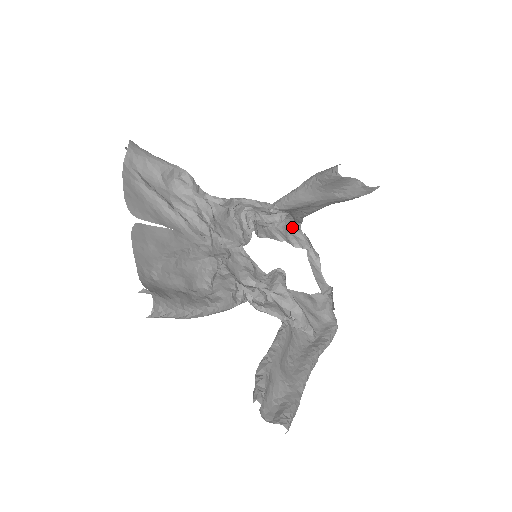
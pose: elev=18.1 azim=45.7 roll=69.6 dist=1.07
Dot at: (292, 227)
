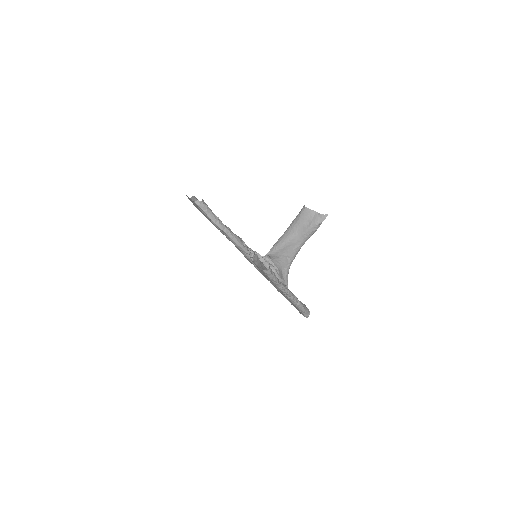
Dot at: occluded
